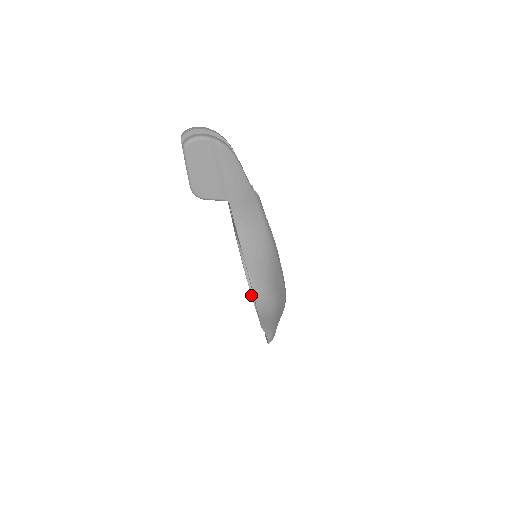
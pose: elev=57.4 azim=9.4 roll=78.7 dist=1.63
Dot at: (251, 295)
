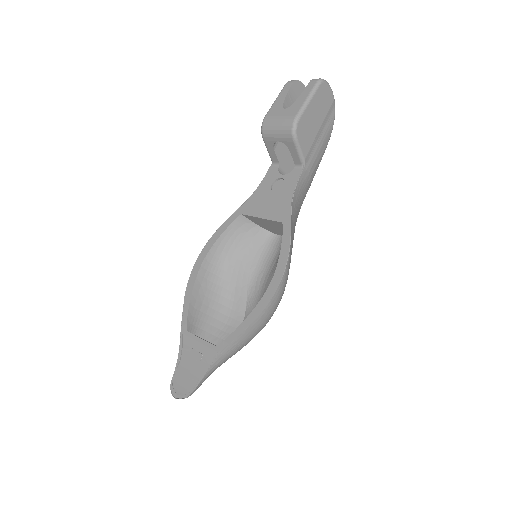
Dot at: (187, 316)
